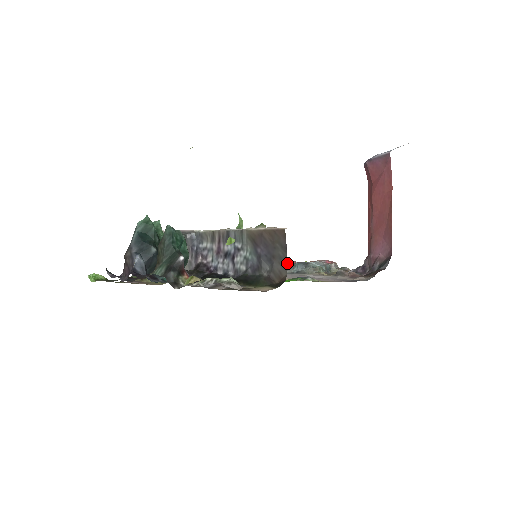
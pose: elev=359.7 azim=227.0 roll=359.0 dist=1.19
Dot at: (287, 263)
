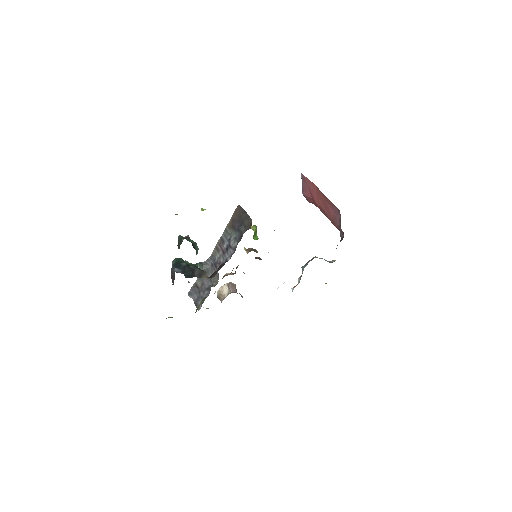
Dot at: (300, 276)
